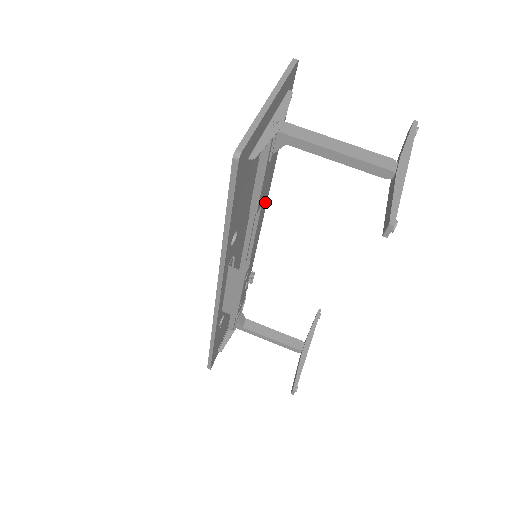
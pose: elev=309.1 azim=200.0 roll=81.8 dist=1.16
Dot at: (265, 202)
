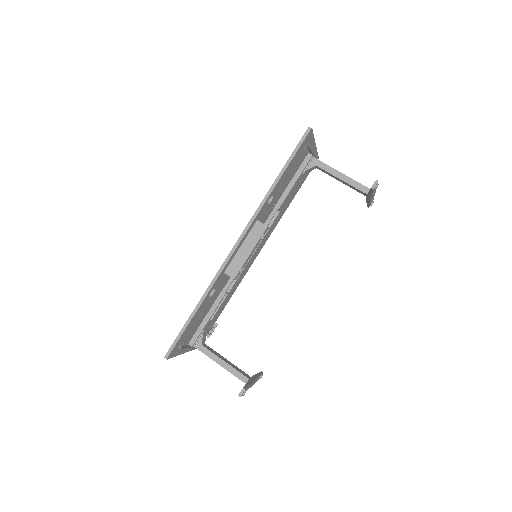
Dot at: (262, 245)
